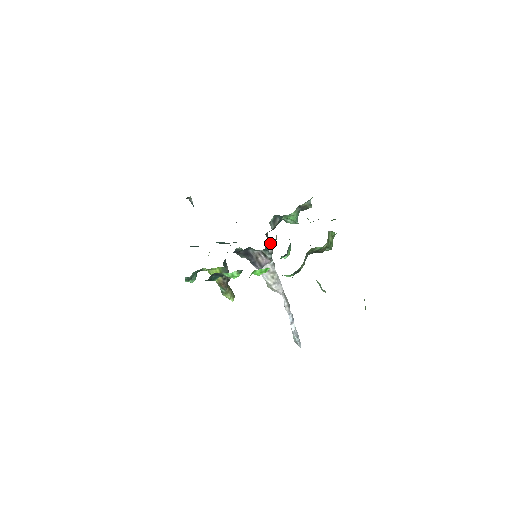
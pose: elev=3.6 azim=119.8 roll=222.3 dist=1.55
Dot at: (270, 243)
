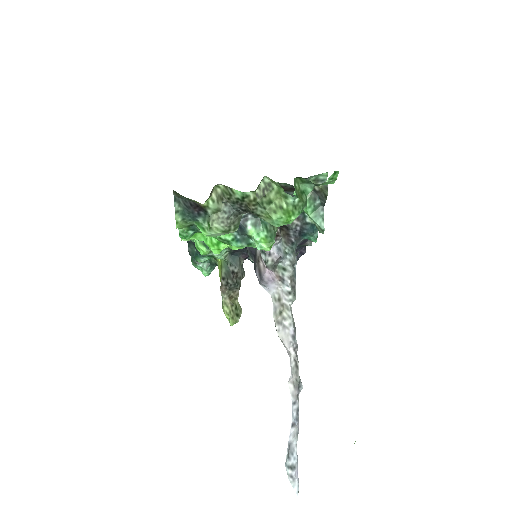
Dot at: occluded
